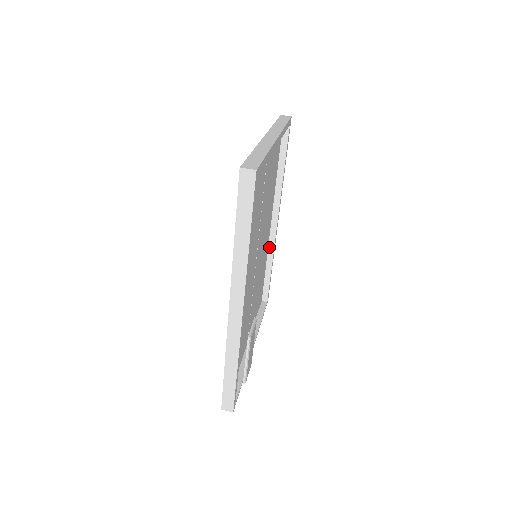
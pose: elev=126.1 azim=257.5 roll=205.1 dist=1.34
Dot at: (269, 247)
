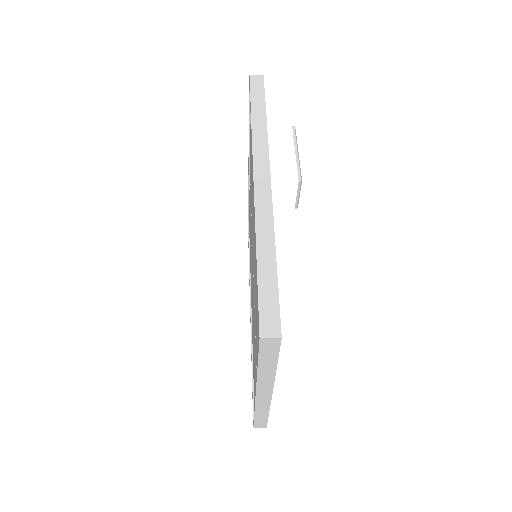
Dot at: occluded
